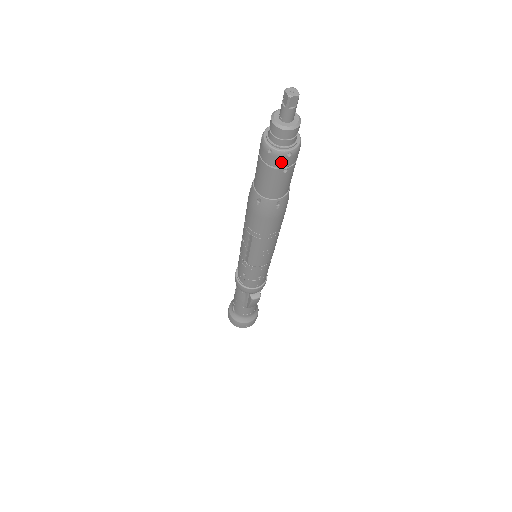
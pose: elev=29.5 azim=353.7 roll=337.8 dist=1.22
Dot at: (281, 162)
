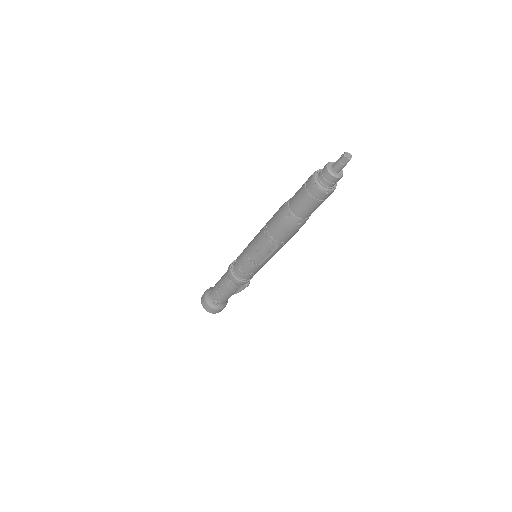
Dot at: occluded
